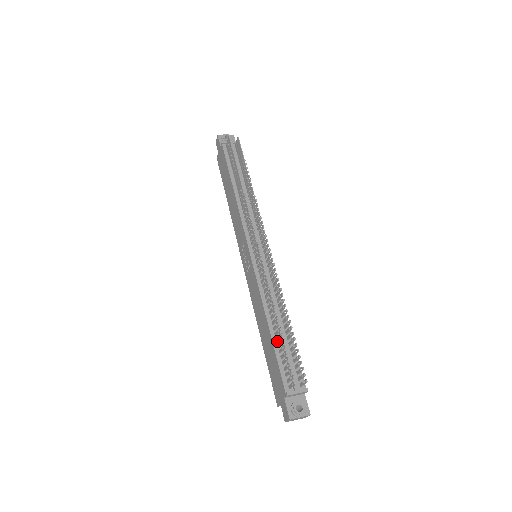
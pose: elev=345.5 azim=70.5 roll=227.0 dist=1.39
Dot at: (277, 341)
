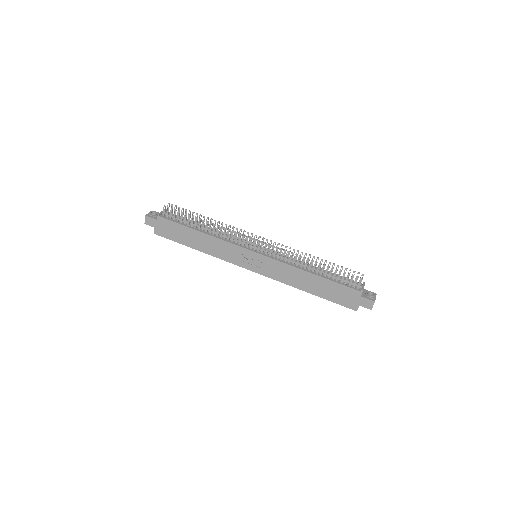
Dot at: (326, 276)
